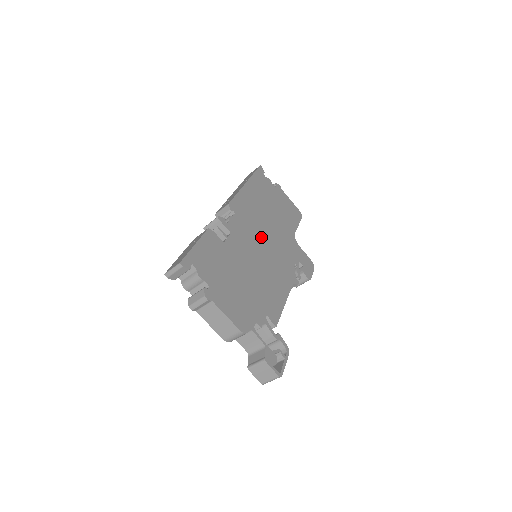
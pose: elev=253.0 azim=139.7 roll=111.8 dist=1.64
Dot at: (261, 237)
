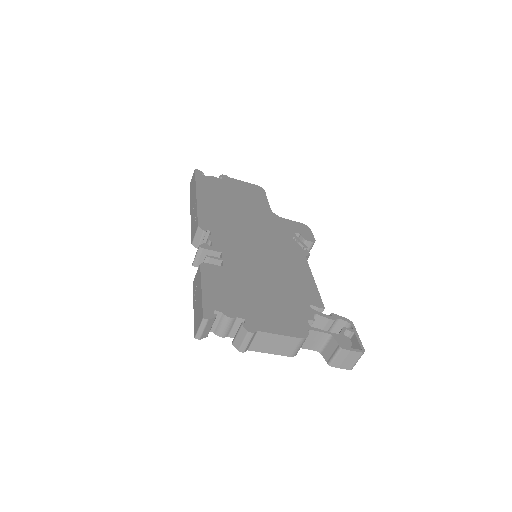
Dot at: (248, 235)
